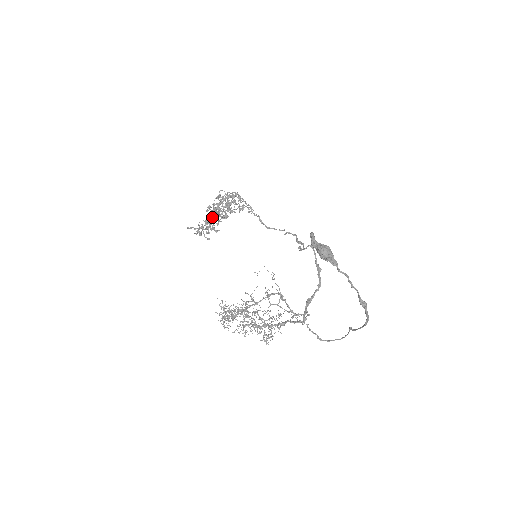
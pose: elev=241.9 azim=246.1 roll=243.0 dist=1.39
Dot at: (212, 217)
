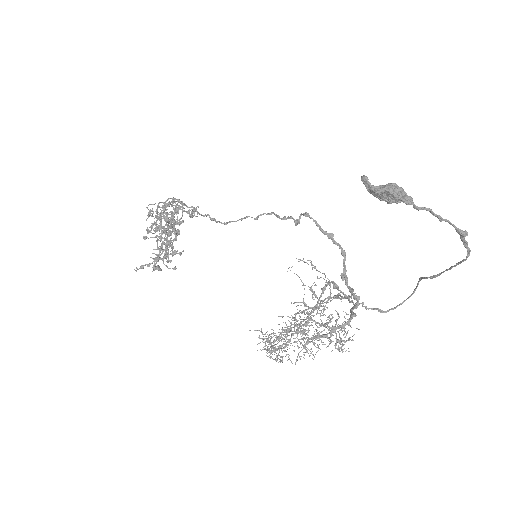
Dot at: (161, 240)
